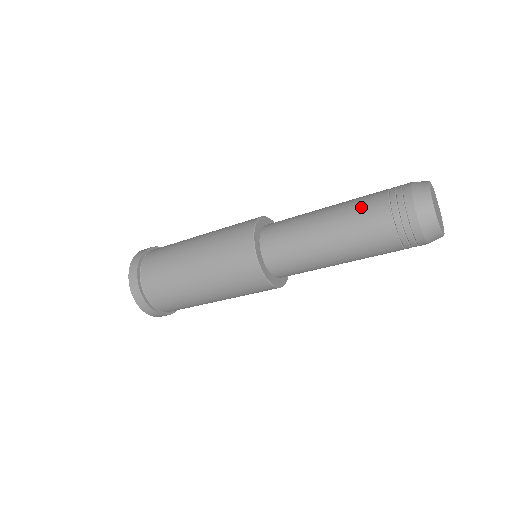
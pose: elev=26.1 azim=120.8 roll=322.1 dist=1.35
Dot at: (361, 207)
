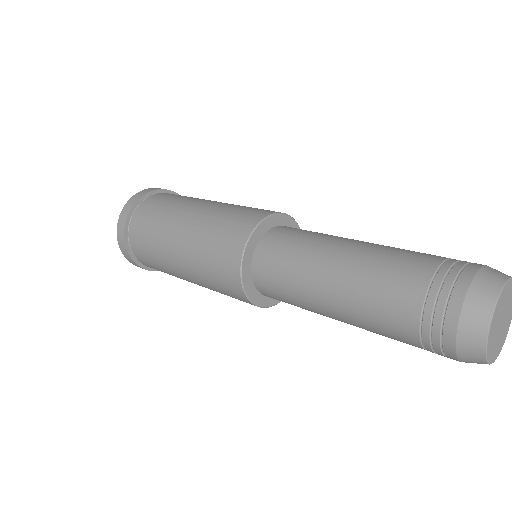
Dot at: (382, 332)
